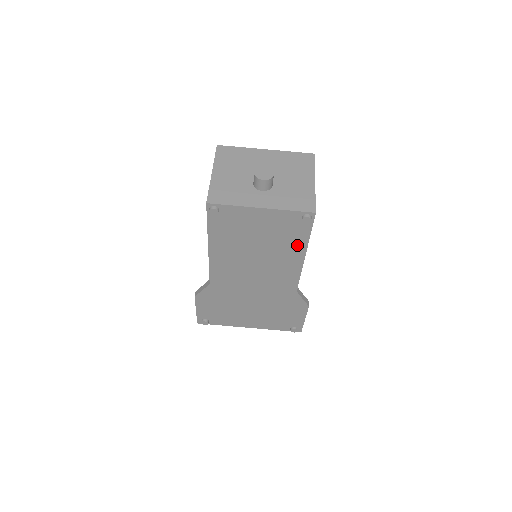
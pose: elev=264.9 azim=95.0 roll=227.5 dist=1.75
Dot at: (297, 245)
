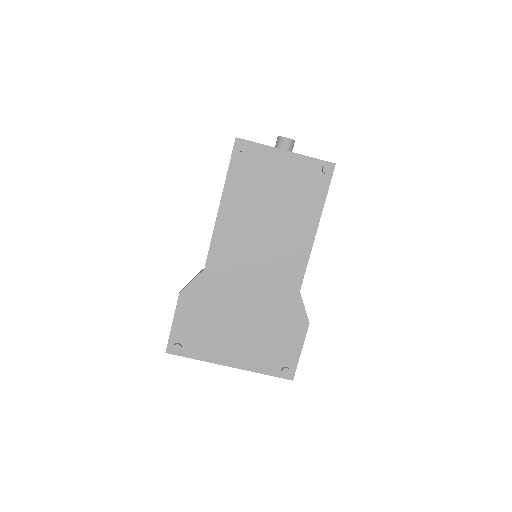
Dot at: (312, 210)
